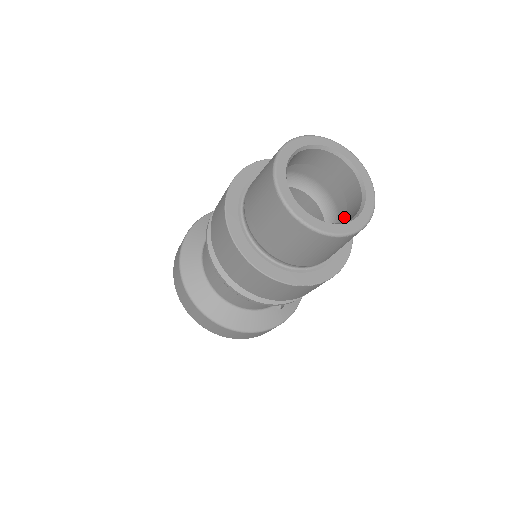
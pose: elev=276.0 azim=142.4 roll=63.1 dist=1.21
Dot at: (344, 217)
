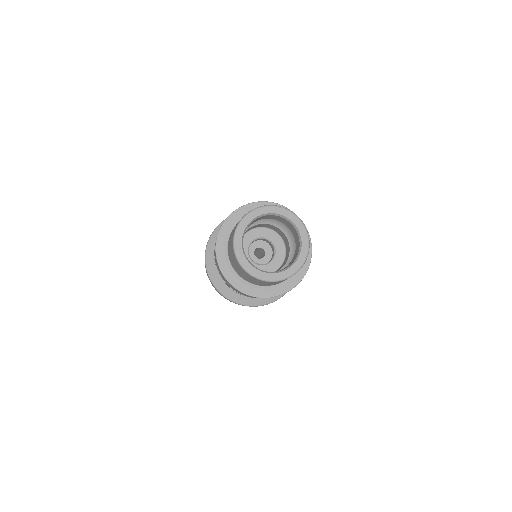
Dot at: occluded
